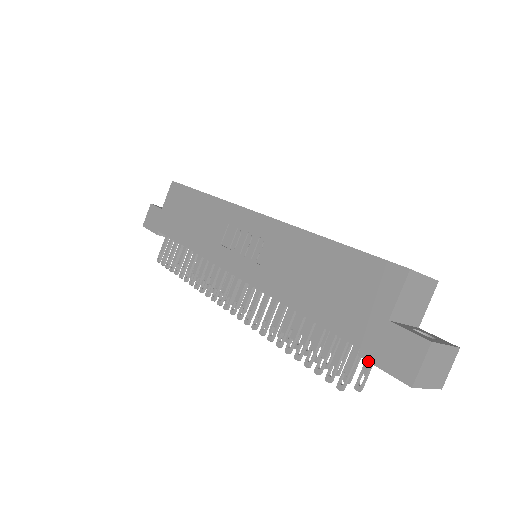
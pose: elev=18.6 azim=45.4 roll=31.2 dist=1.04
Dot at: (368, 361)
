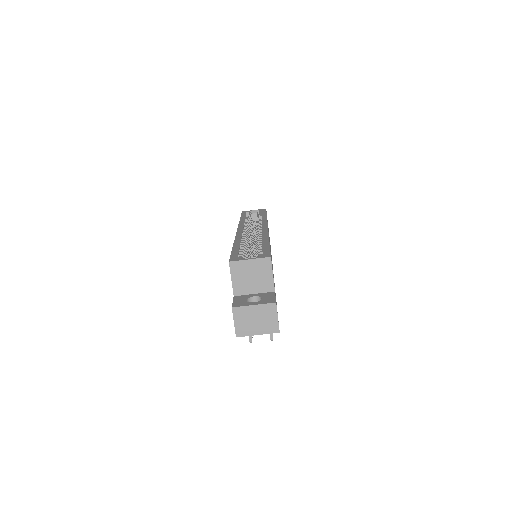
Dot at: occluded
